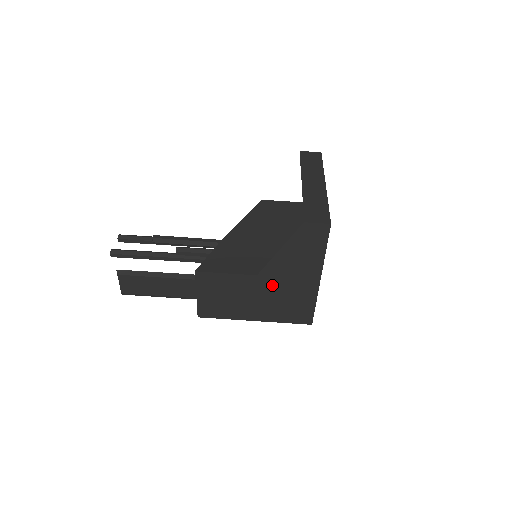
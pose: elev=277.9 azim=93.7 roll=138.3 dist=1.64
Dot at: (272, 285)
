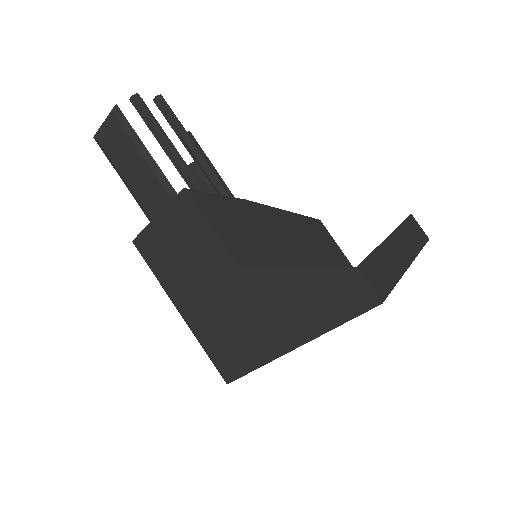
Dot at: (239, 296)
